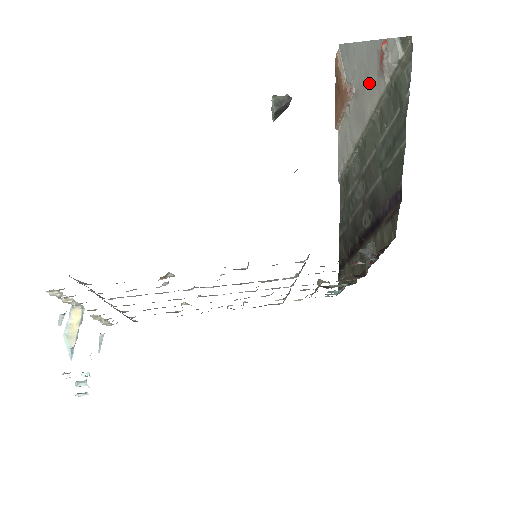
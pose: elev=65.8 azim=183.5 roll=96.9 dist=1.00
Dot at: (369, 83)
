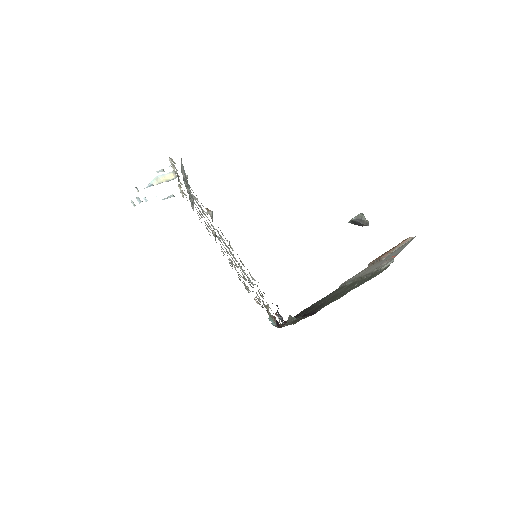
Dot at: occluded
